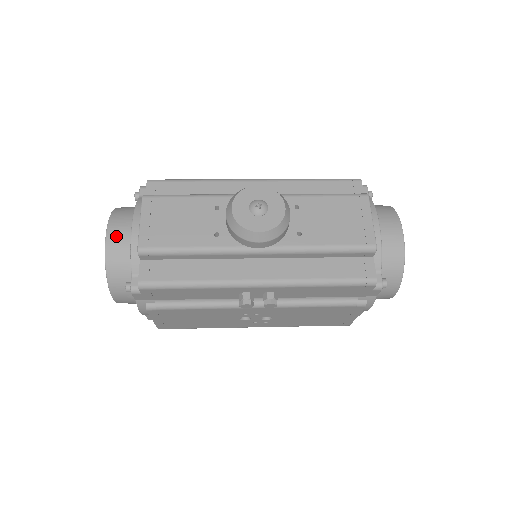
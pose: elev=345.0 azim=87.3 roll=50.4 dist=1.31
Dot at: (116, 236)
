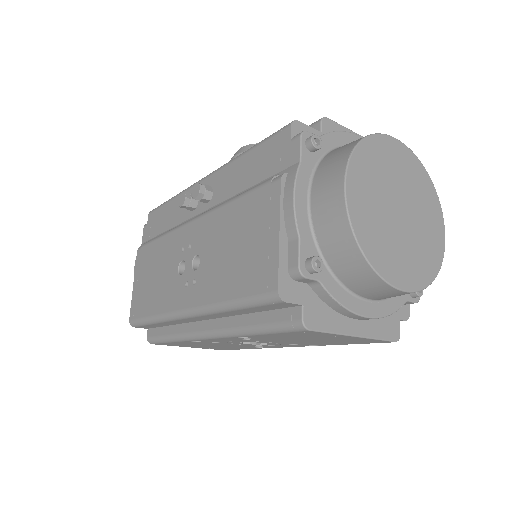
Dot at: occluded
